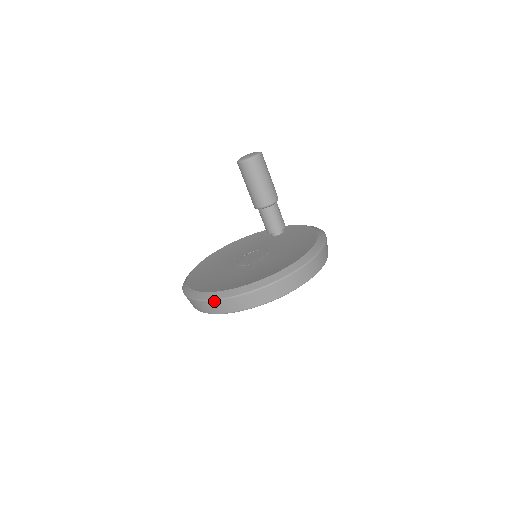
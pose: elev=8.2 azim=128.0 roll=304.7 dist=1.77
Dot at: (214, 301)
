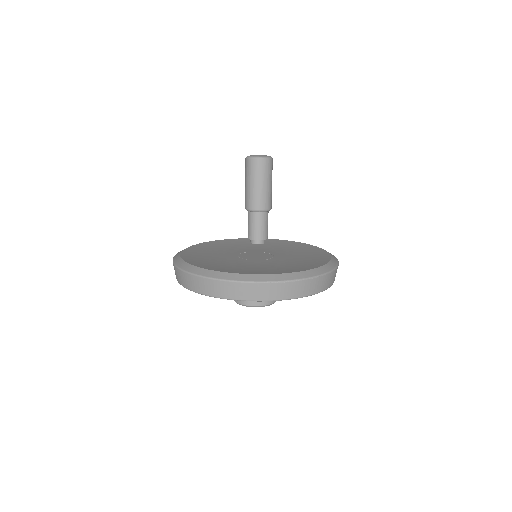
Dot at: (260, 283)
